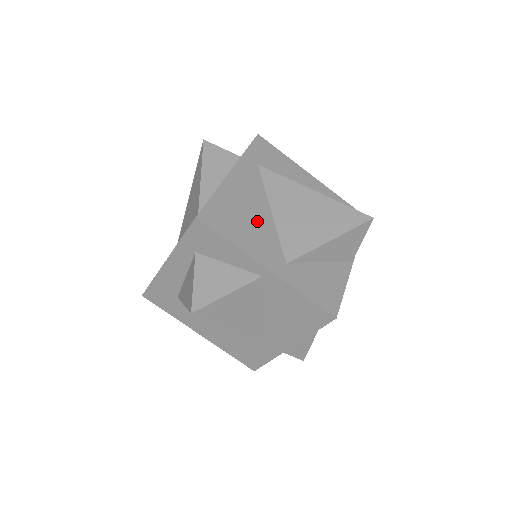
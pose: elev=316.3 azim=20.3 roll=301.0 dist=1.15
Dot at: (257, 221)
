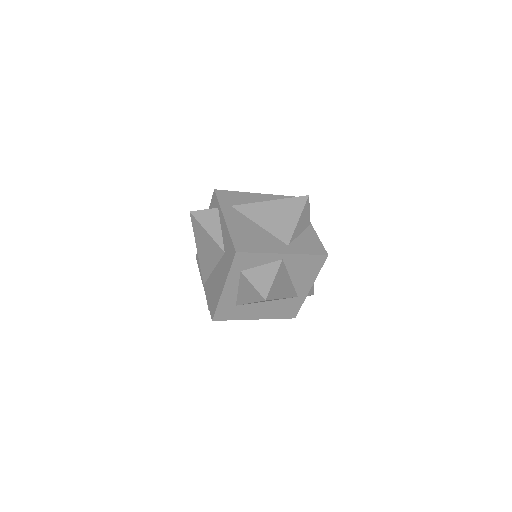
Dot at: (258, 235)
